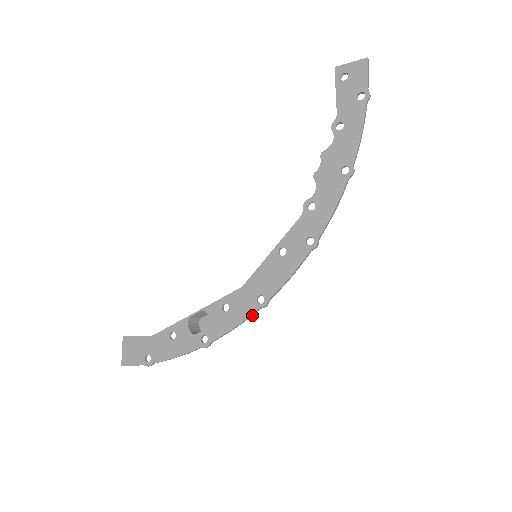
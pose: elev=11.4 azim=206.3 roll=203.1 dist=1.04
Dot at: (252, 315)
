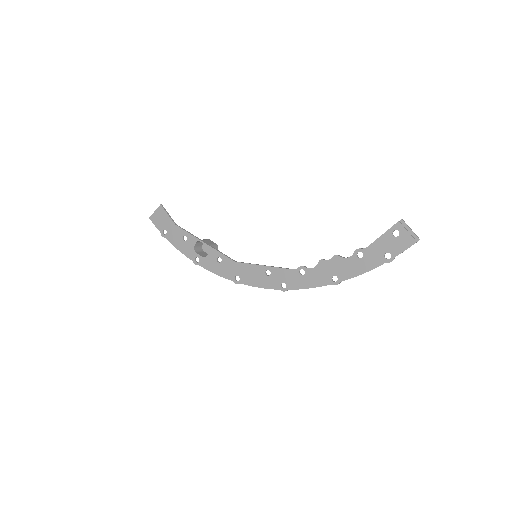
Dot at: (228, 278)
